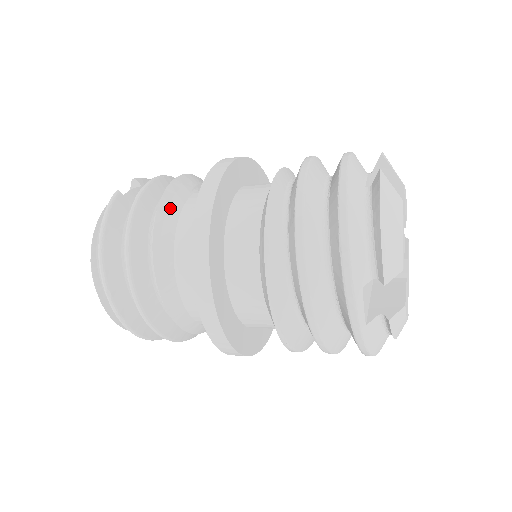
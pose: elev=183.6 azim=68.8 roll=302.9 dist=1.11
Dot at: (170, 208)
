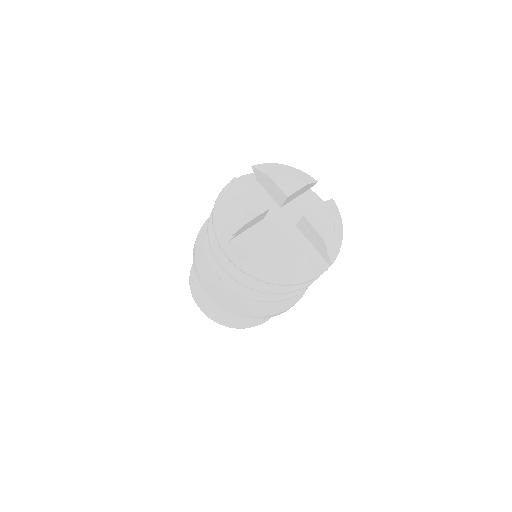
Dot at: occluded
